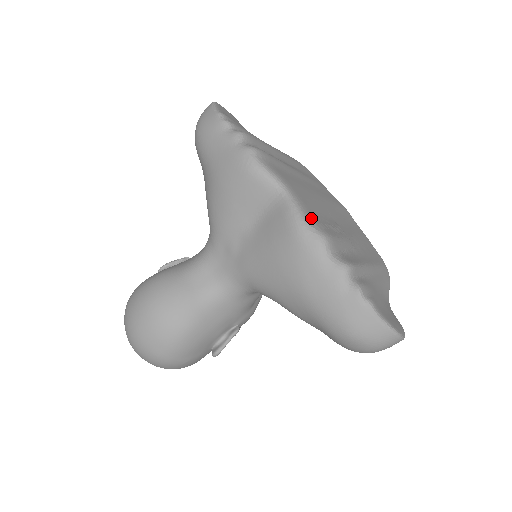
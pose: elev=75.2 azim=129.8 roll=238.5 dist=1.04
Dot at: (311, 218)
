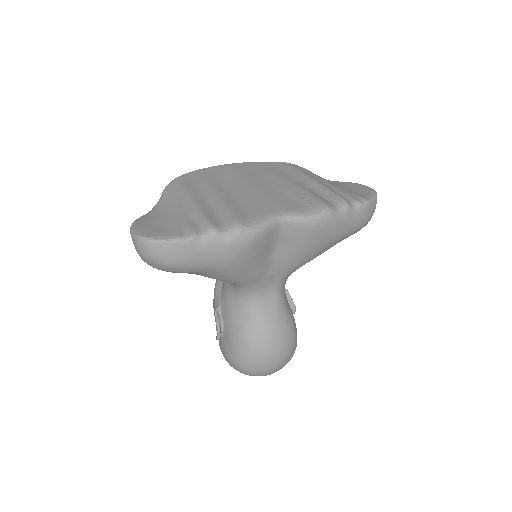
Dot at: (307, 210)
